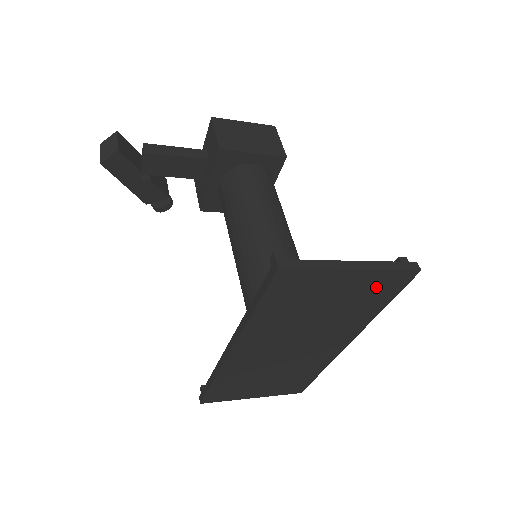
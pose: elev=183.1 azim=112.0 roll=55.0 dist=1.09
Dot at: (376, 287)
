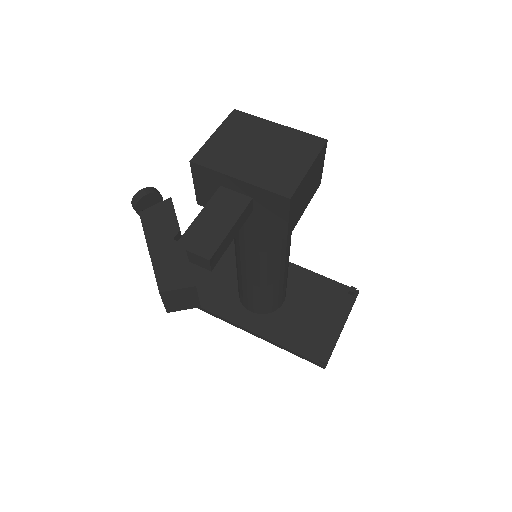
Dot at: occluded
